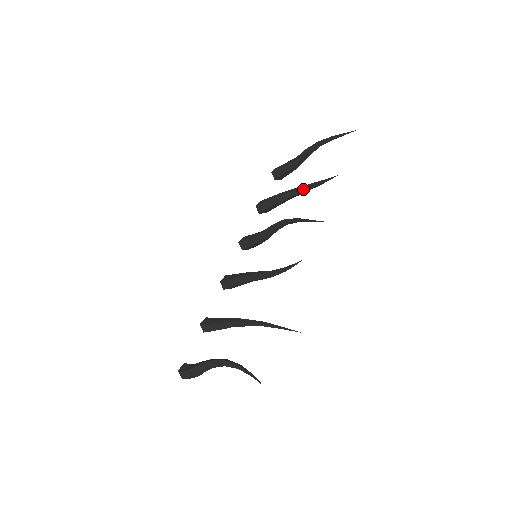
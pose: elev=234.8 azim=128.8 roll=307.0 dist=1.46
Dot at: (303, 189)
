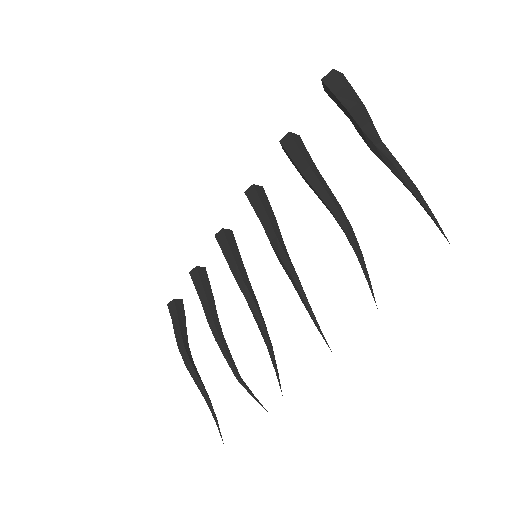
Dot at: (339, 224)
